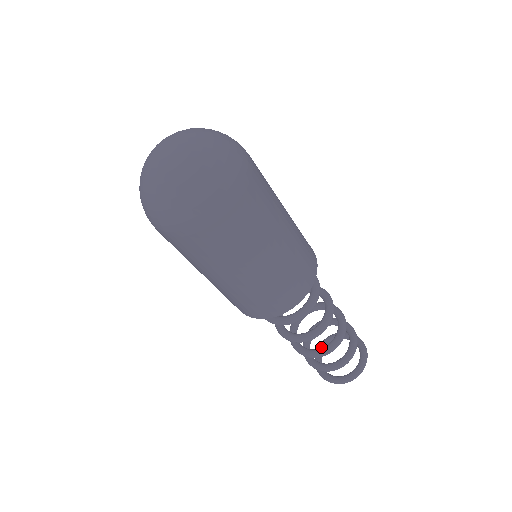
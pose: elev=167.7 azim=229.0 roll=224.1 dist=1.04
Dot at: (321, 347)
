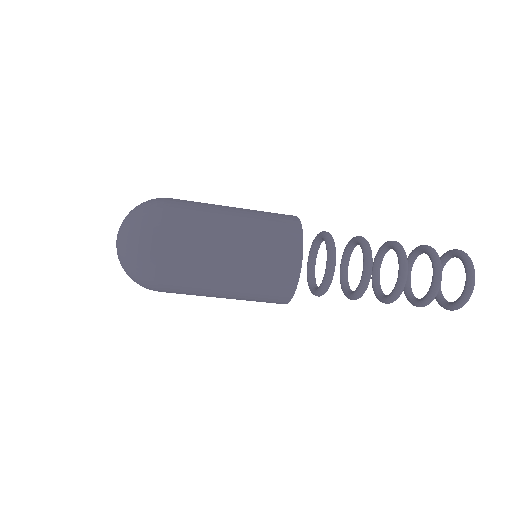
Dot at: occluded
